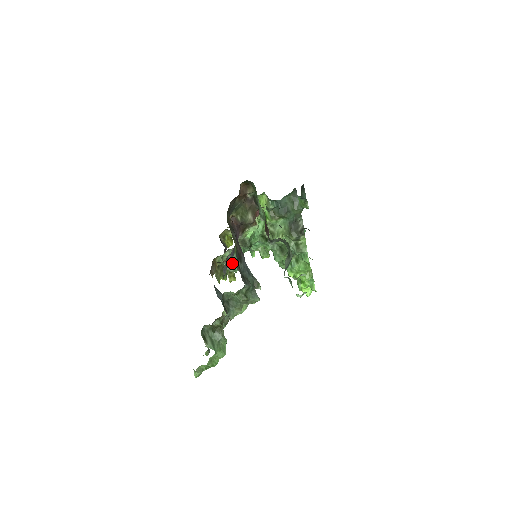
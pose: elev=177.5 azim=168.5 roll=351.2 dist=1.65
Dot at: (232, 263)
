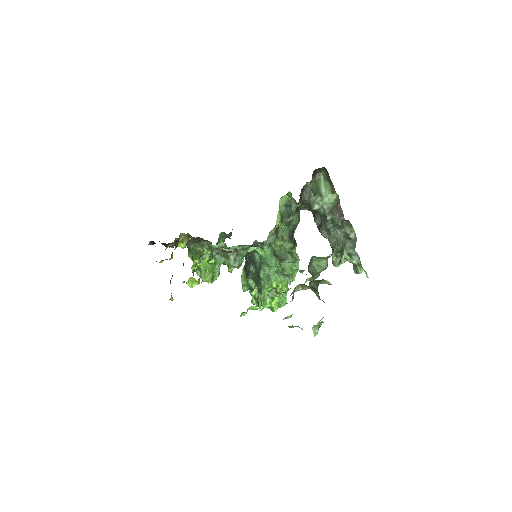
Dot at: occluded
